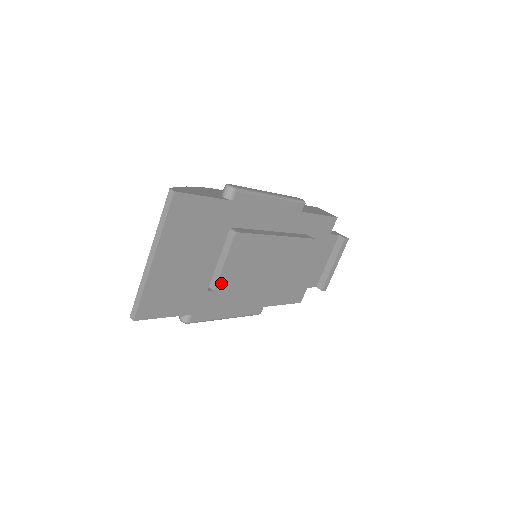
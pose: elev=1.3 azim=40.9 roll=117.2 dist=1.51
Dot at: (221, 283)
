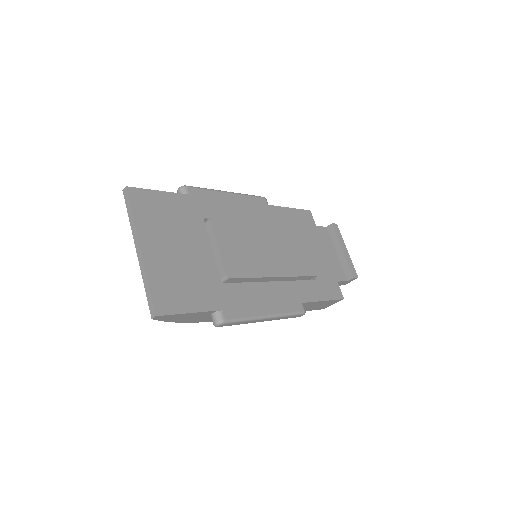
Dot at: (229, 268)
